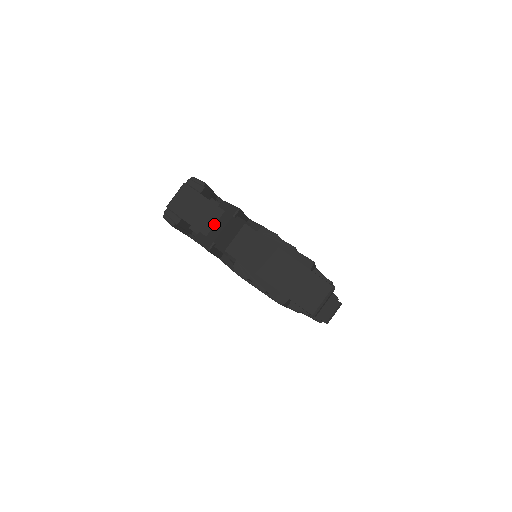
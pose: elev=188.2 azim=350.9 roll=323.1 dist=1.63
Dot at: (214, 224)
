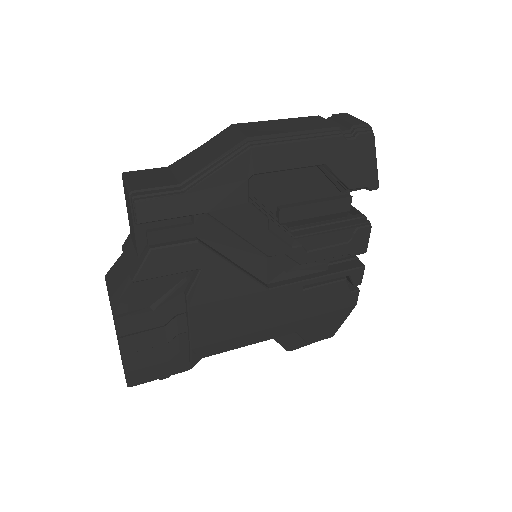
Dot at: (134, 246)
